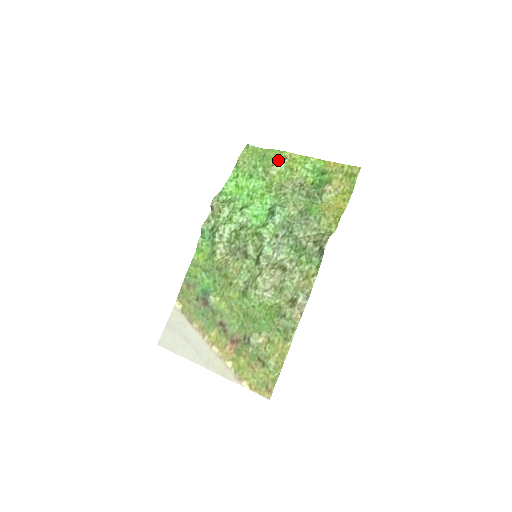
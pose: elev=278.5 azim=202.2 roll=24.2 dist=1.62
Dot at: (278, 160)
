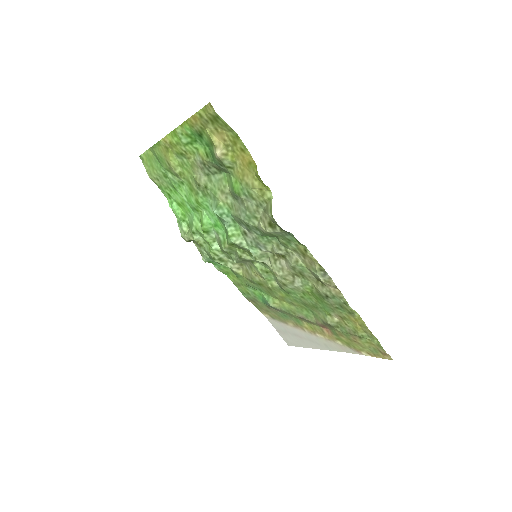
Dot at: (166, 156)
